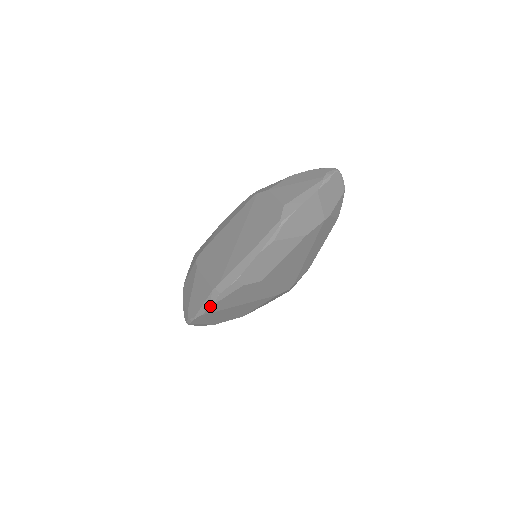
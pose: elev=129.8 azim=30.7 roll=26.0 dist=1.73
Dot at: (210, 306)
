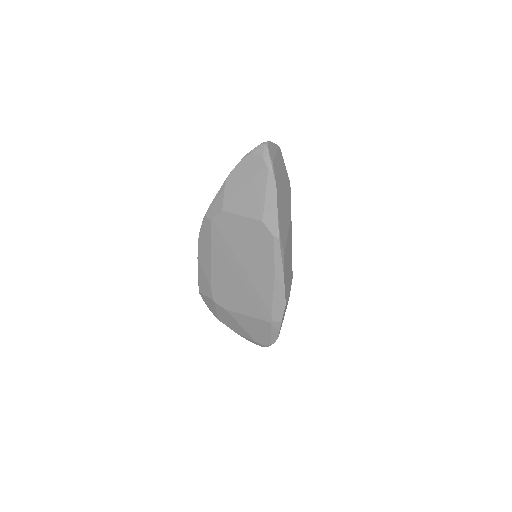
Dot at: (279, 332)
